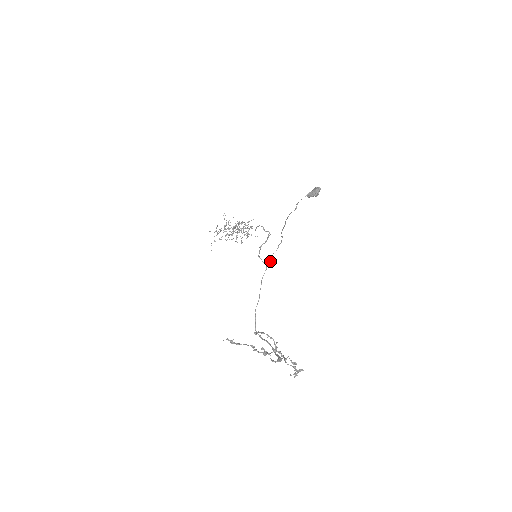
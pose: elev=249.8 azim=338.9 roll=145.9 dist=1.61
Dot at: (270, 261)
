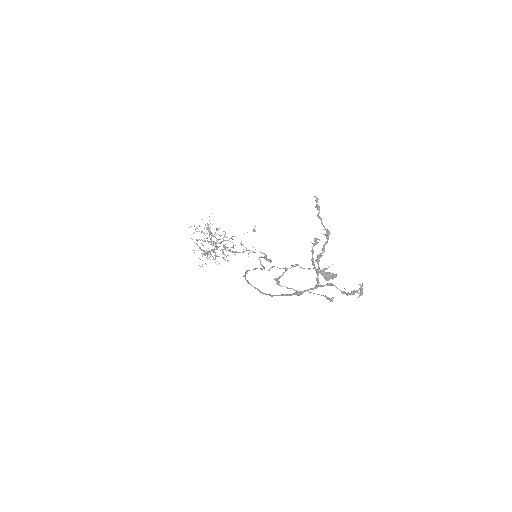
Dot at: (270, 268)
